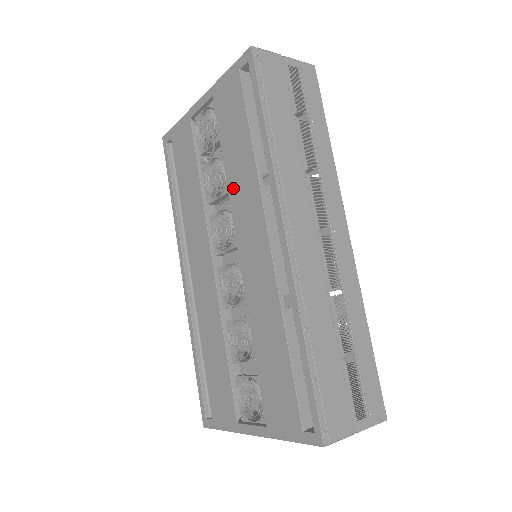
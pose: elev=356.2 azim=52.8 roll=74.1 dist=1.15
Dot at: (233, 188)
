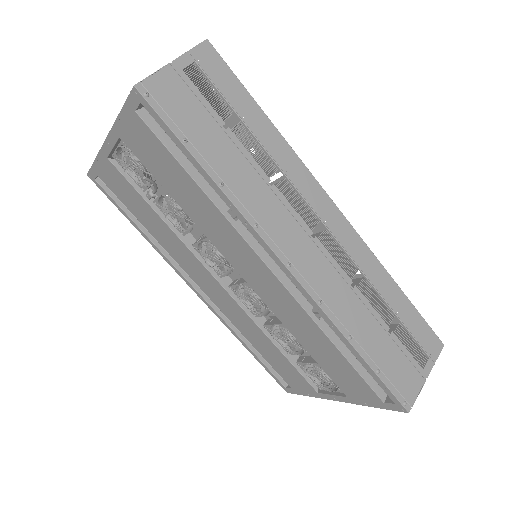
Dot at: (204, 227)
